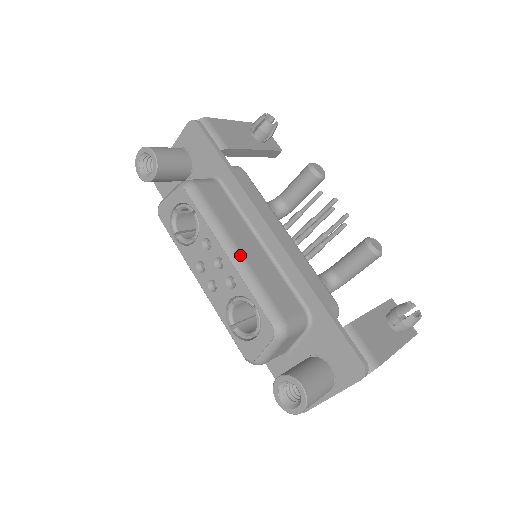
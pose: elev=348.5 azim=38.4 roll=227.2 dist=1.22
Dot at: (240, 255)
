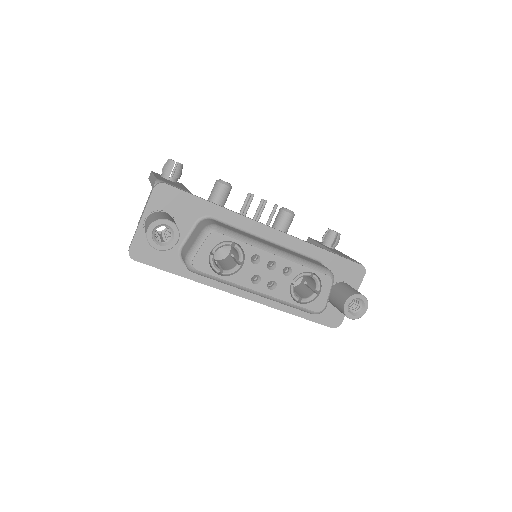
Dot at: (281, 251)
